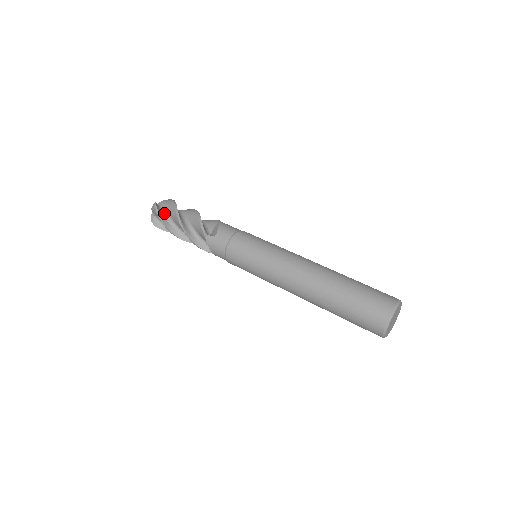
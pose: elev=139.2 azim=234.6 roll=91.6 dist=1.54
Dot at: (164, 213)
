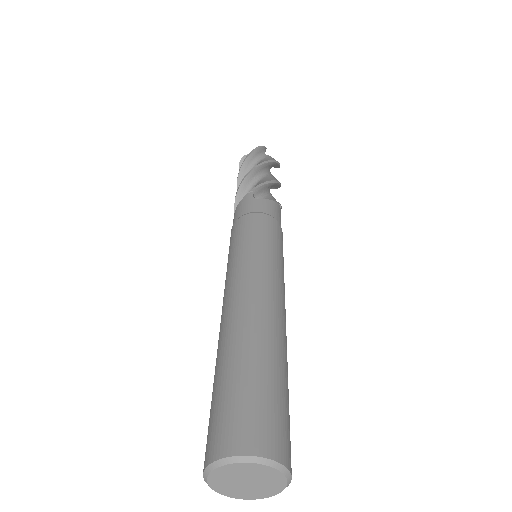
Dot at: occluded
